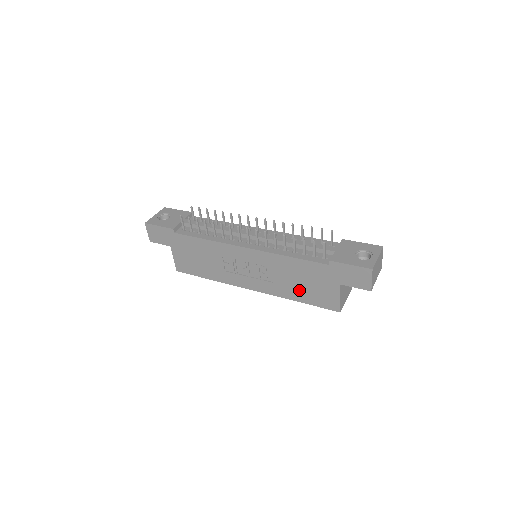
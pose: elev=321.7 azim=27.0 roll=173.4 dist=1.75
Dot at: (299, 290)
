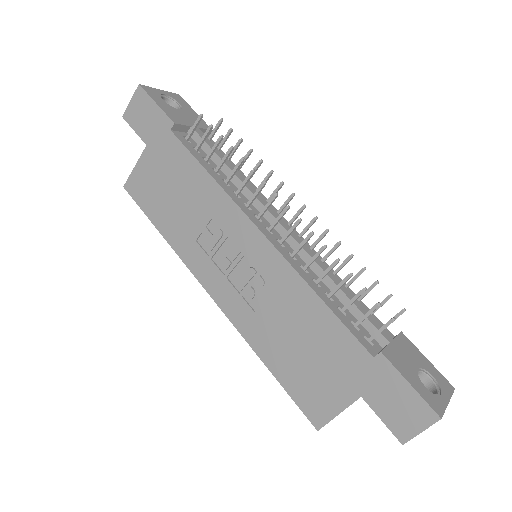
Dot at: (285, 353)
